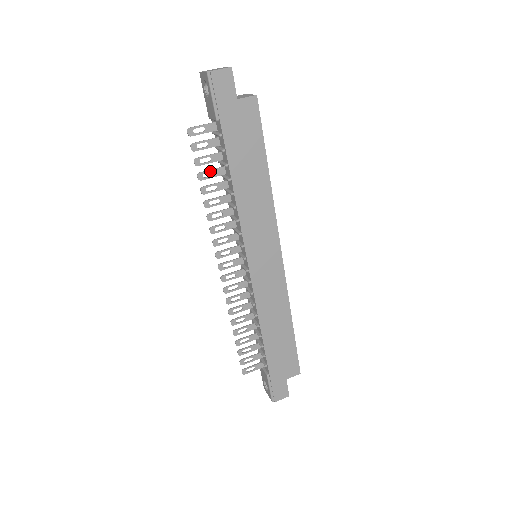
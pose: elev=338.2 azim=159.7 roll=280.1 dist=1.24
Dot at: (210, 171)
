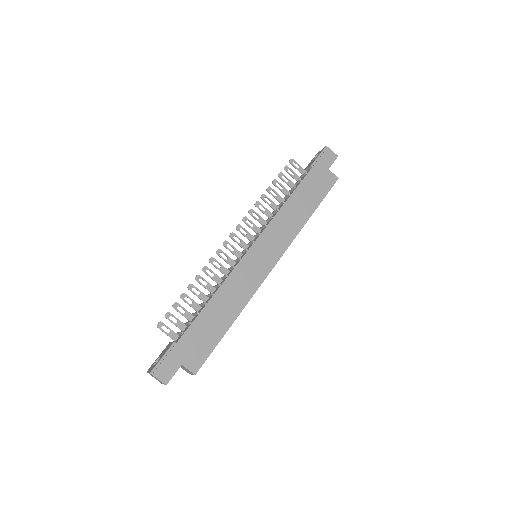
Dot at: (282, 186)
